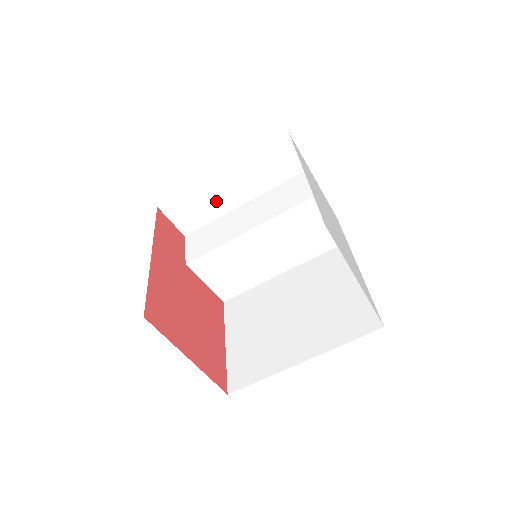
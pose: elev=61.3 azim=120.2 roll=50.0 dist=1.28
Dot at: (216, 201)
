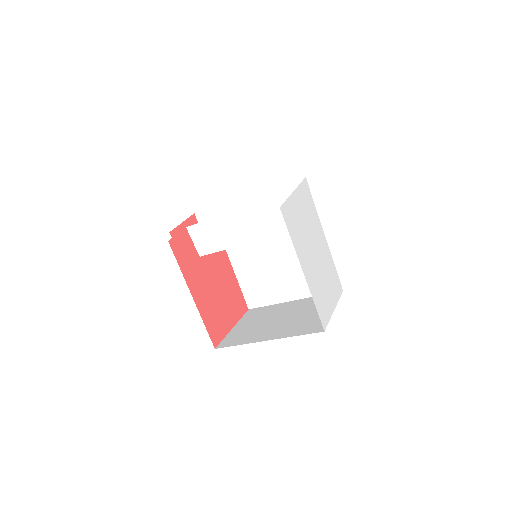
Dot at: occluded
